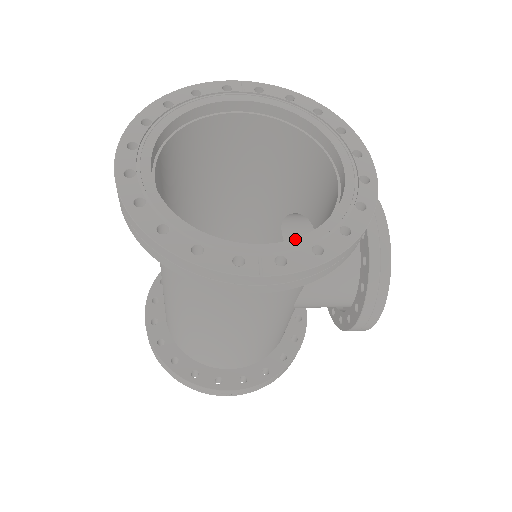
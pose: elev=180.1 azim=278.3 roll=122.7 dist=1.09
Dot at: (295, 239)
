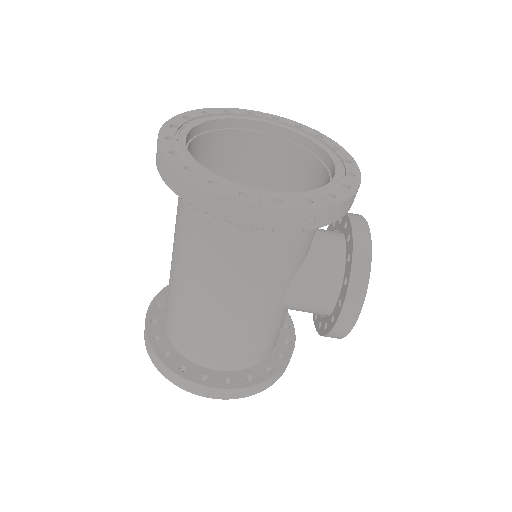
Dot at: (291, 193)
